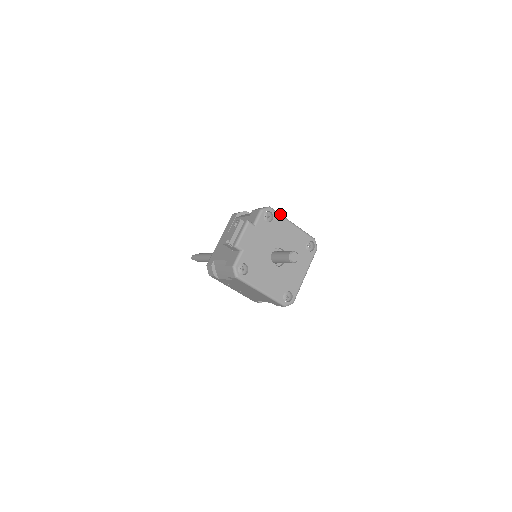
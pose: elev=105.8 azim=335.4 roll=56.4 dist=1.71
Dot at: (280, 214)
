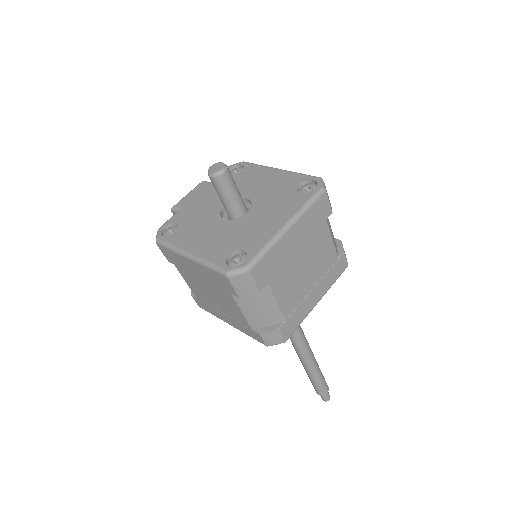
Dot at: occluded
